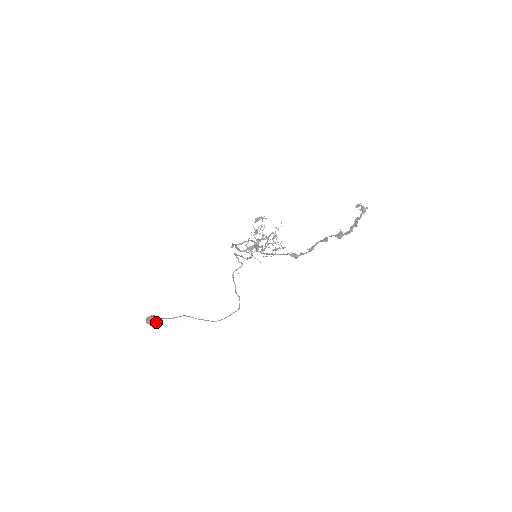
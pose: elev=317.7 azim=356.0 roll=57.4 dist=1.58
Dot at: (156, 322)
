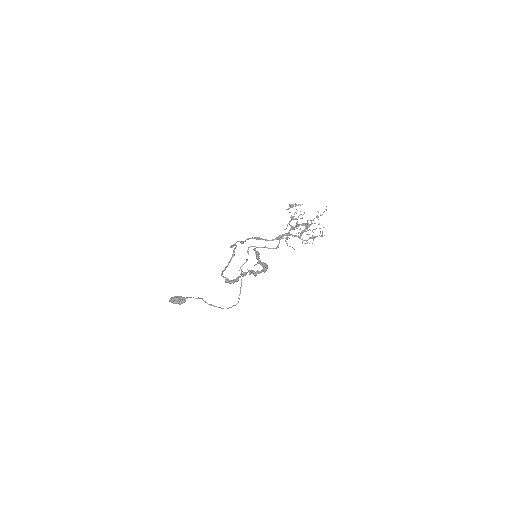
Dot at: (176, 302)
